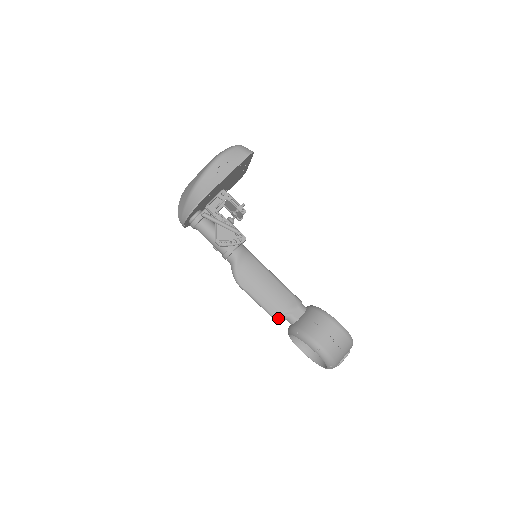
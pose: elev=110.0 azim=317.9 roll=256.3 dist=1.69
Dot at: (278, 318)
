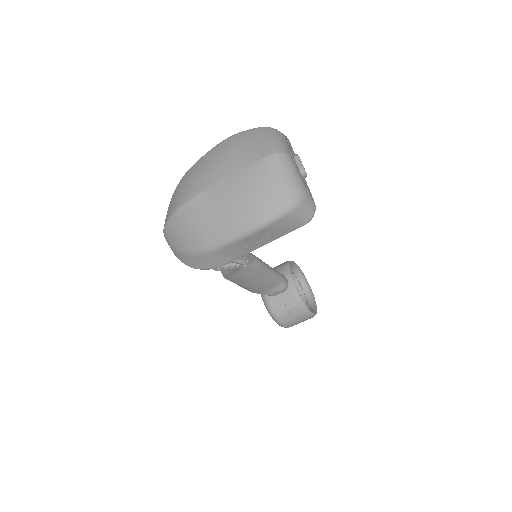
Dot at: (255, 292)
